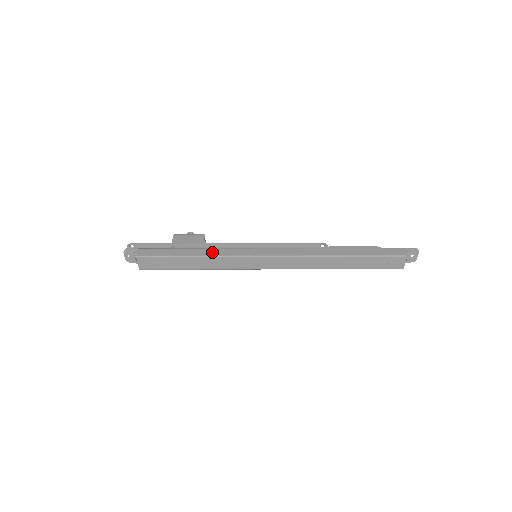
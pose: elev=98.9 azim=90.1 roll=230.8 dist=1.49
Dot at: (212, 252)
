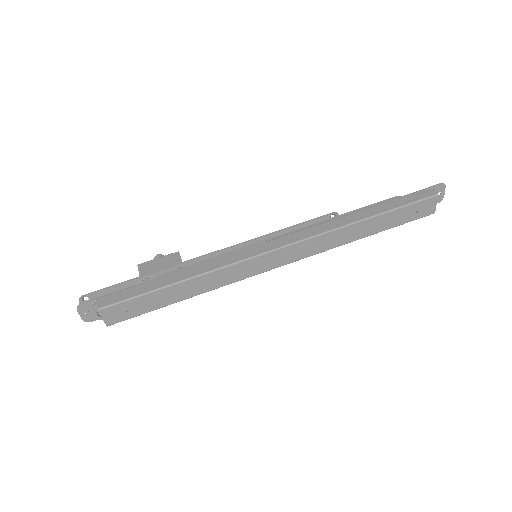
Dot at: (199, 269)
